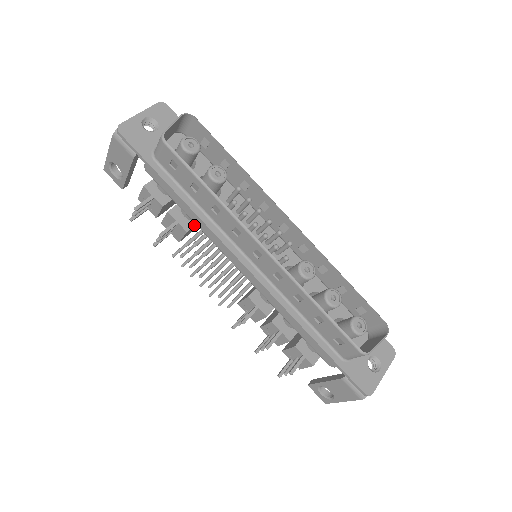
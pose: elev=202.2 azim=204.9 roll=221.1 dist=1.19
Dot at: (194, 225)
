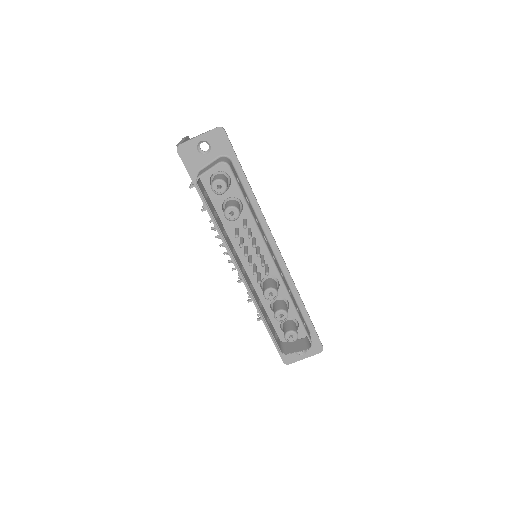
Dot at: occluded
